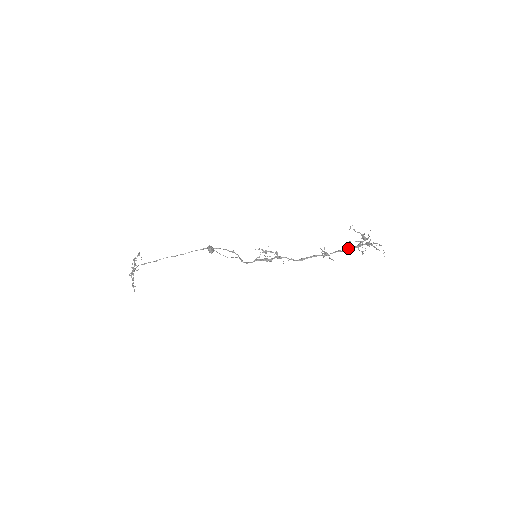
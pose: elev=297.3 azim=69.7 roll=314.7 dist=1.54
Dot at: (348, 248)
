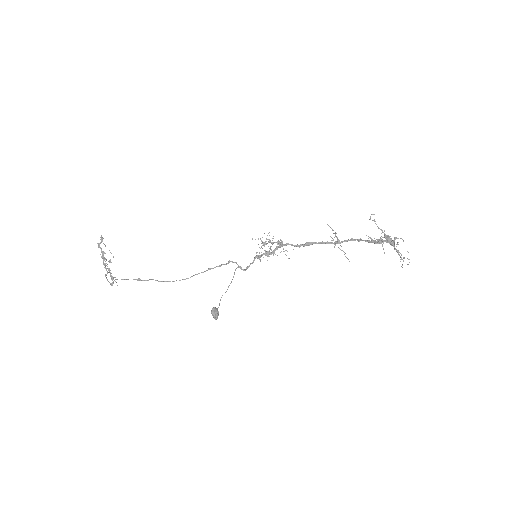
Dot at: (365, 240)
